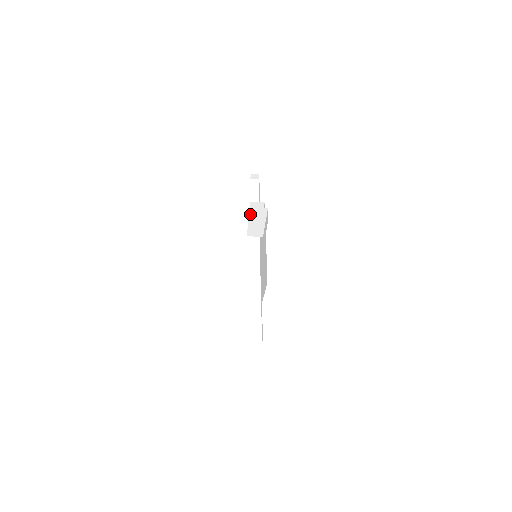
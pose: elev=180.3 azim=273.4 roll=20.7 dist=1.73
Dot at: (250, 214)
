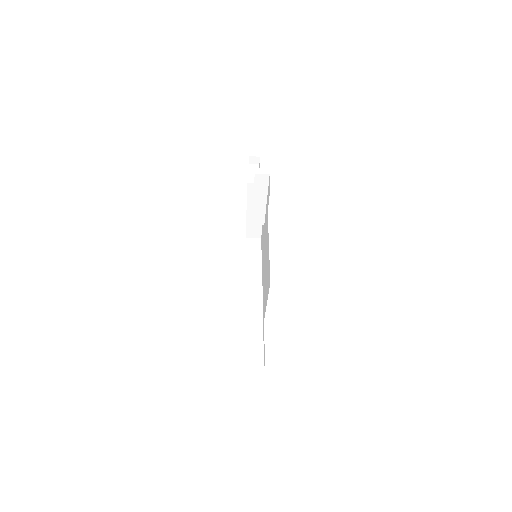
Dot at: (248, 203)
